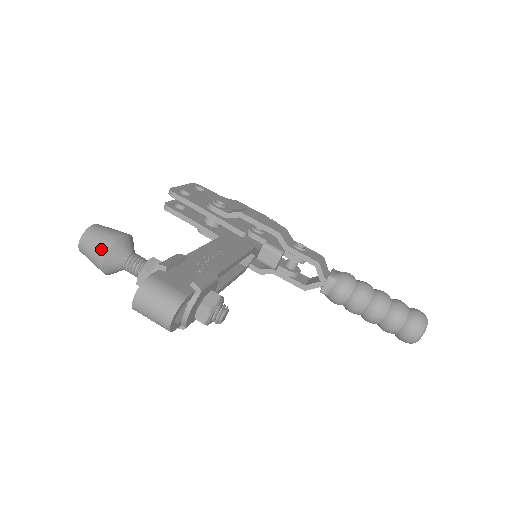
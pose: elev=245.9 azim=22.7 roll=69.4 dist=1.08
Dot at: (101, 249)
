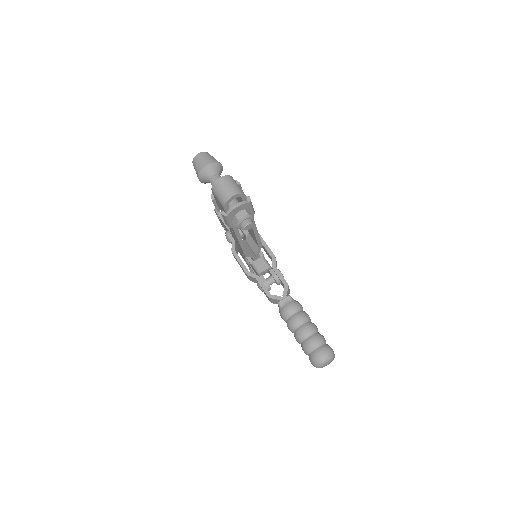
Dot at: (210, 160)
